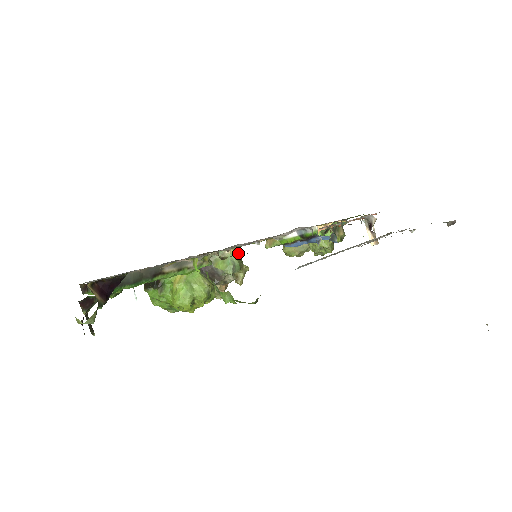
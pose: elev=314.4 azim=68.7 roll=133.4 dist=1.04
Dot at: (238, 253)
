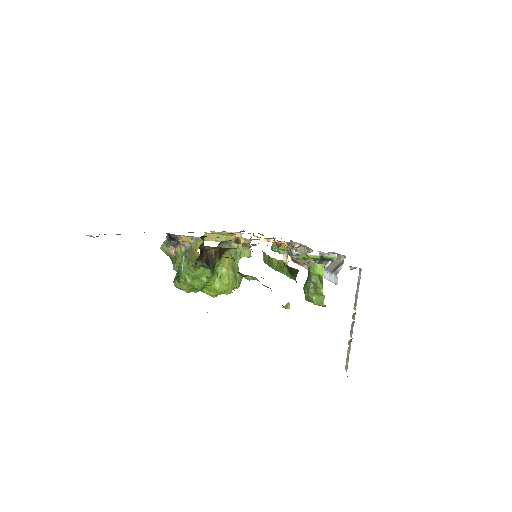
Dot at: occluded
